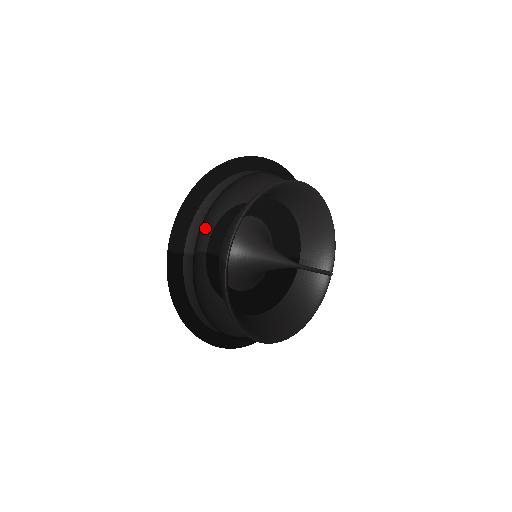
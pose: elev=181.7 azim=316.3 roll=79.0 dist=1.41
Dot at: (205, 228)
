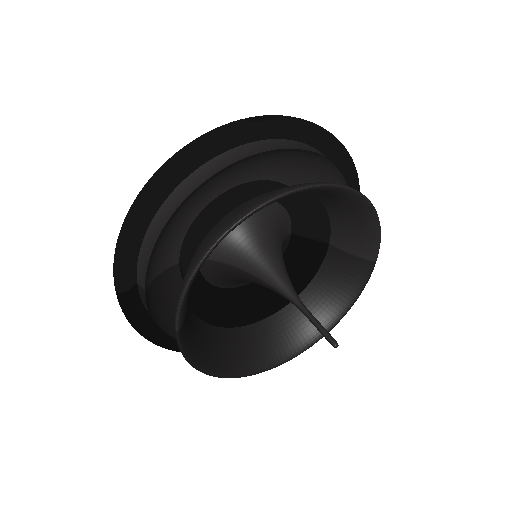
Dot at: (169, 241)
